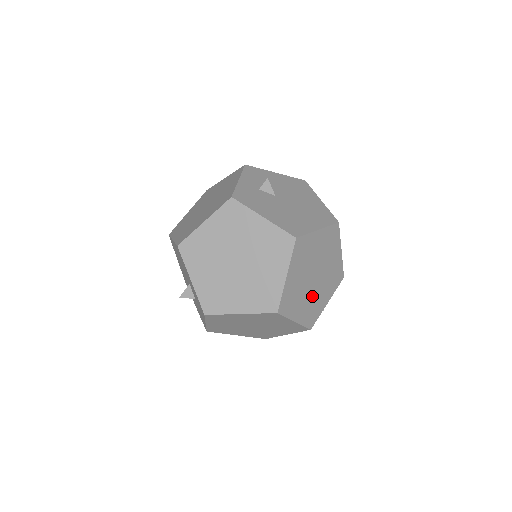
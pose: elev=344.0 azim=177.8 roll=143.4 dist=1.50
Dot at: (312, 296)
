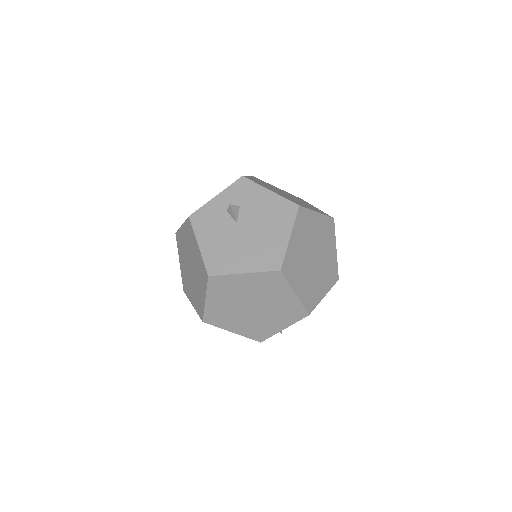
Dot at: (253, 320)
